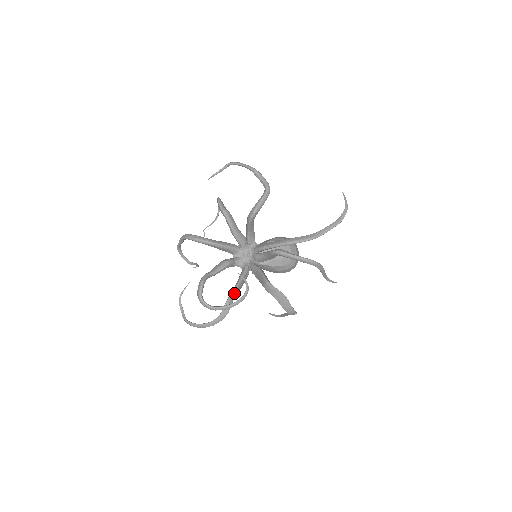
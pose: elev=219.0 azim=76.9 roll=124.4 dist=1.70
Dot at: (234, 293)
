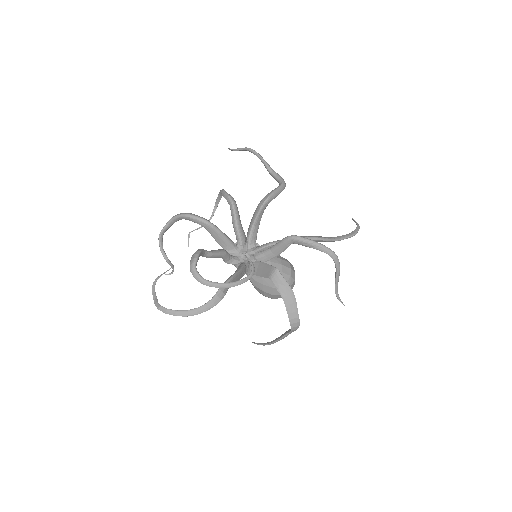
Dot at: (231, 280)
